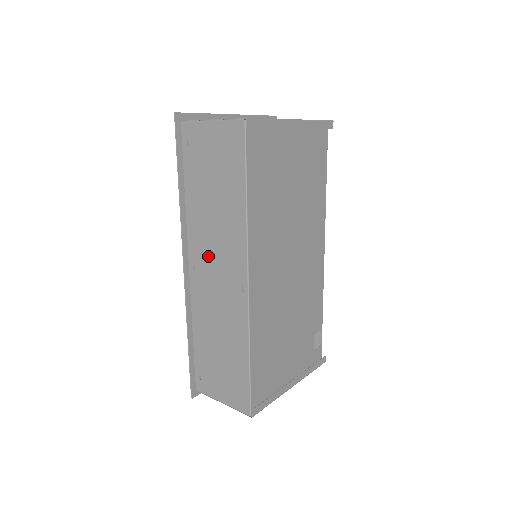
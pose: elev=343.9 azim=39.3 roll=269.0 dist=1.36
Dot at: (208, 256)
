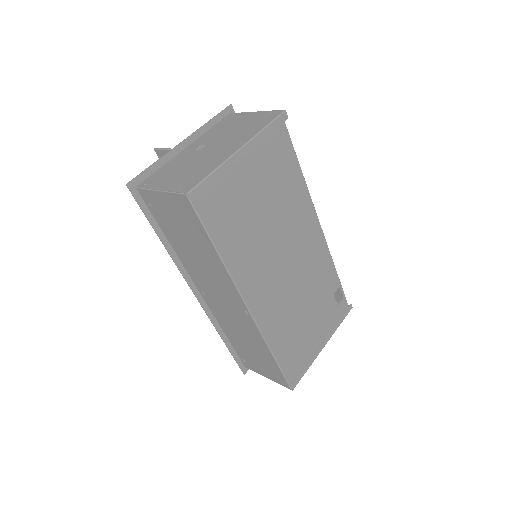
Dot at: (210, 288)
